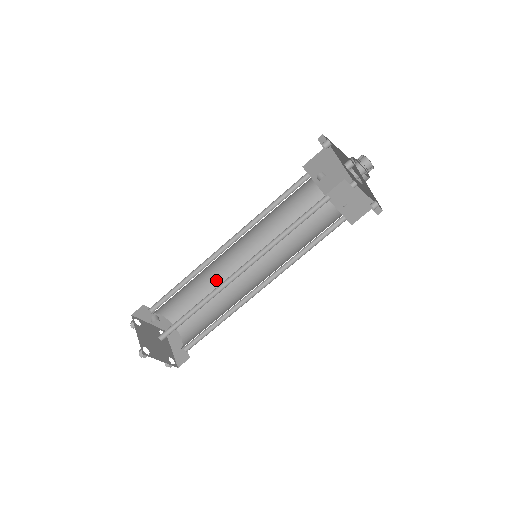
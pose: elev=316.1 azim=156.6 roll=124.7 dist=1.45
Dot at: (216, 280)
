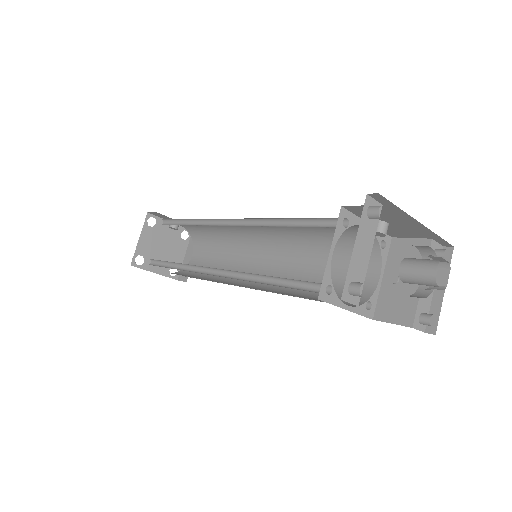
Dot at: (231, 233)
